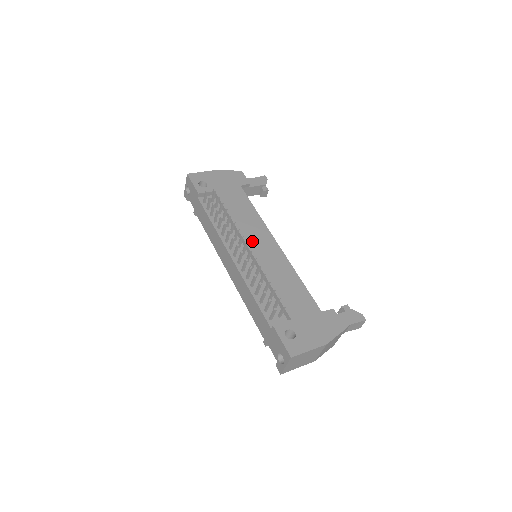
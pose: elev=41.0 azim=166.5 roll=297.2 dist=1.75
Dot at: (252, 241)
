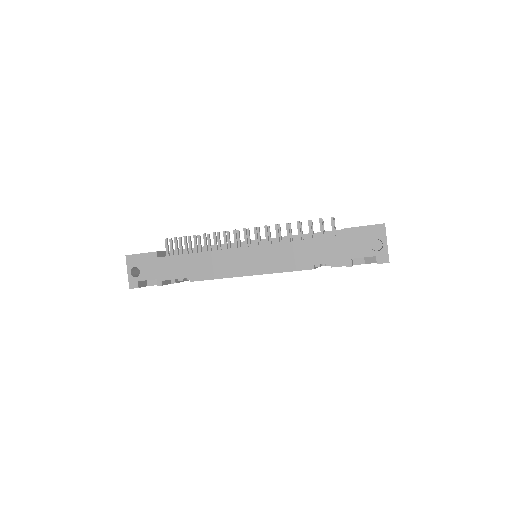
Dot at: occluded
